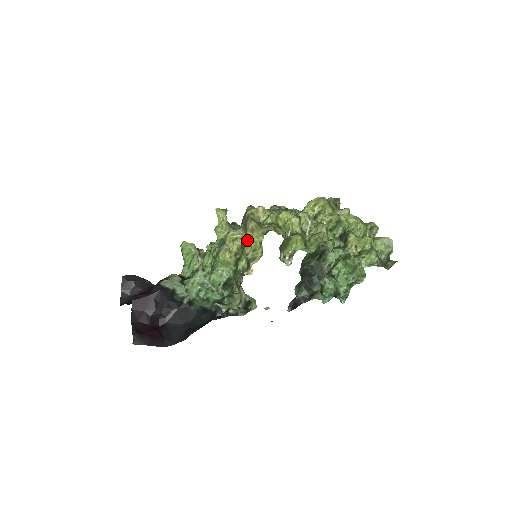
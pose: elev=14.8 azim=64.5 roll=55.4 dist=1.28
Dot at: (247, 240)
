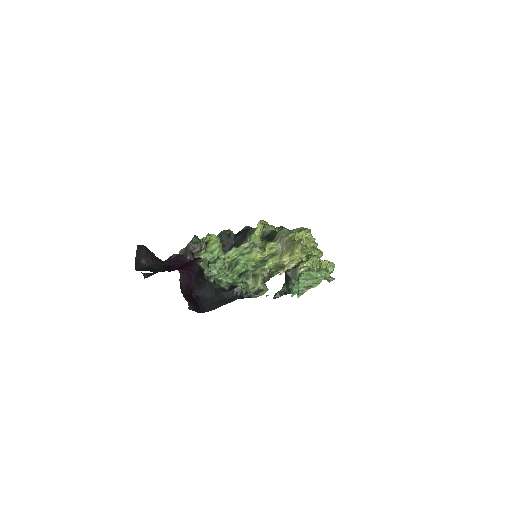
Dot at: (285, 252)
